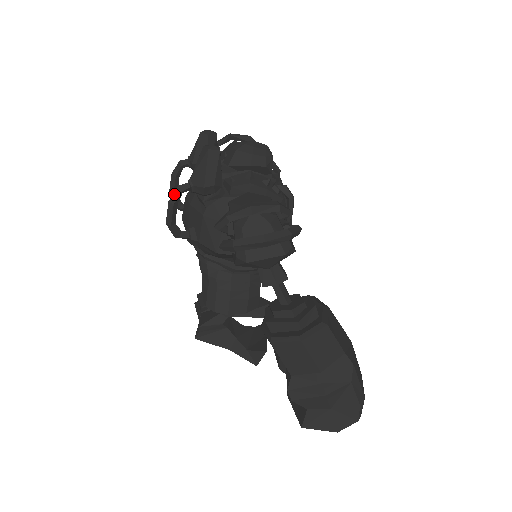
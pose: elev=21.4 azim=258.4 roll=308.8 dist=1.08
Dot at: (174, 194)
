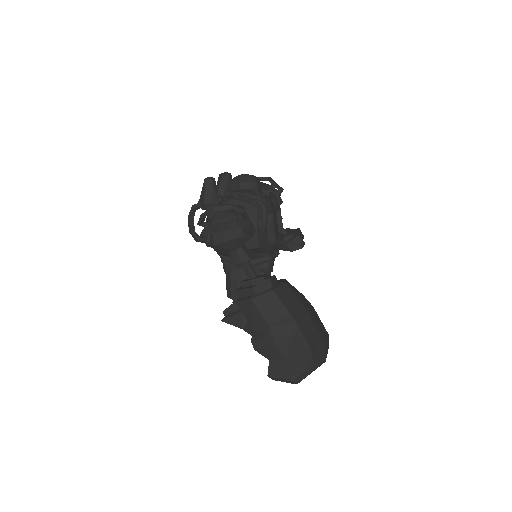
Dot at: (190, 211)
